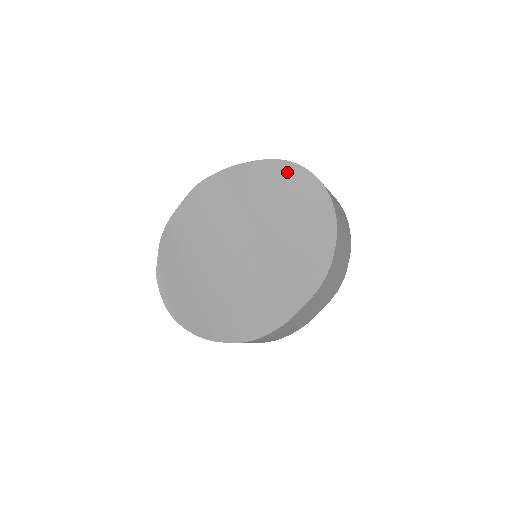
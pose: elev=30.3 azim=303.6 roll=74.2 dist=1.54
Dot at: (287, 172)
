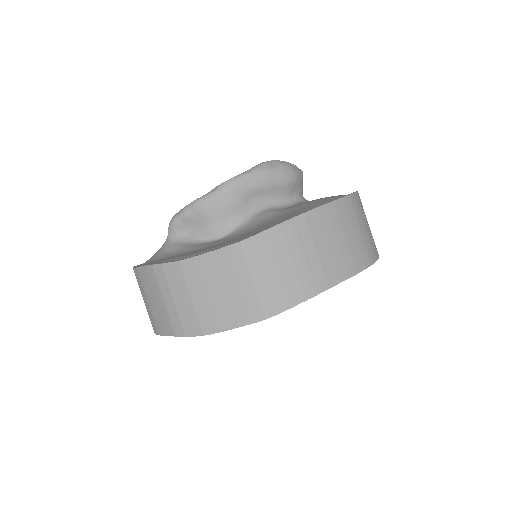
Dot at: occluded
